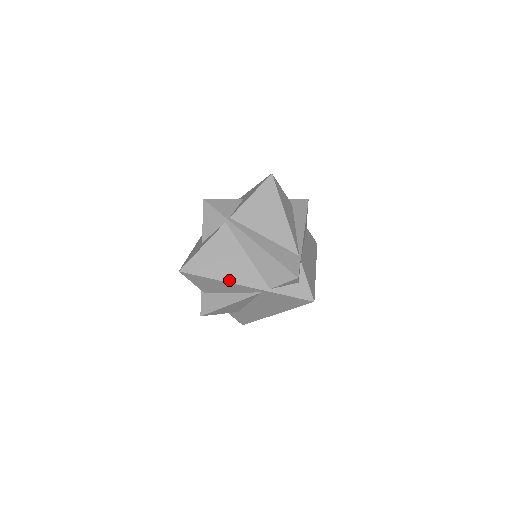
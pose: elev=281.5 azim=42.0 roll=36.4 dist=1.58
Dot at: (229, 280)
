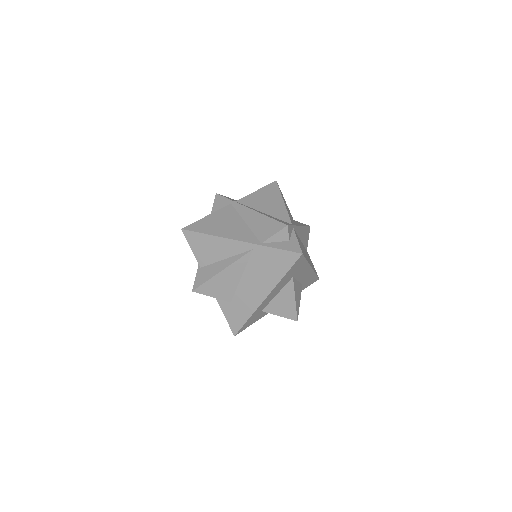
Dot at: (225, 236)
